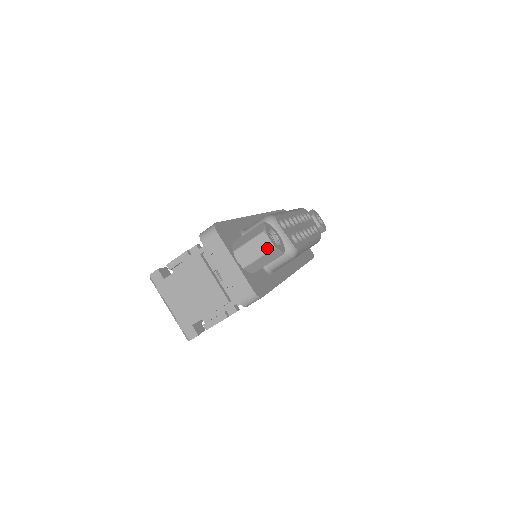
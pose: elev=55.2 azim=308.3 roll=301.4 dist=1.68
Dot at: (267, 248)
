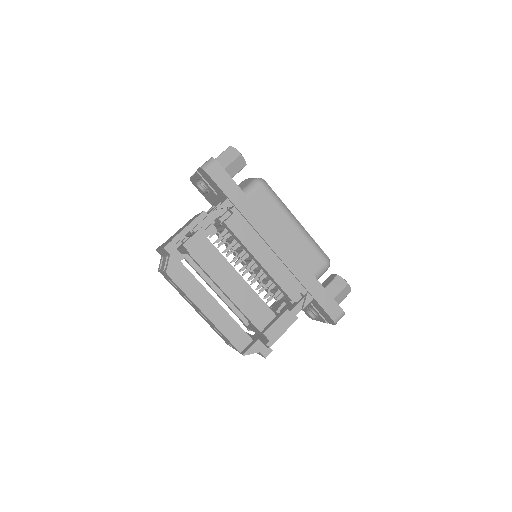
Dot at: (227, 149)
